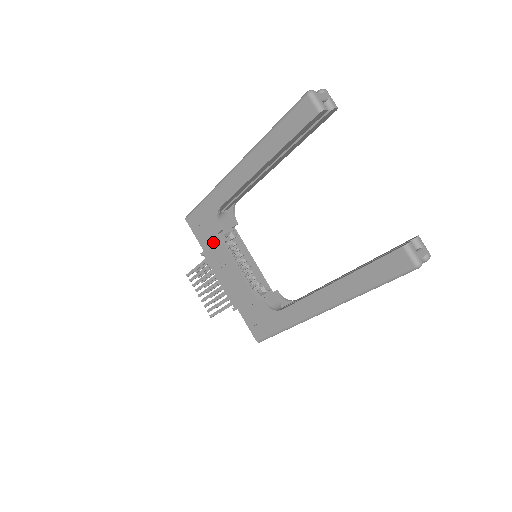
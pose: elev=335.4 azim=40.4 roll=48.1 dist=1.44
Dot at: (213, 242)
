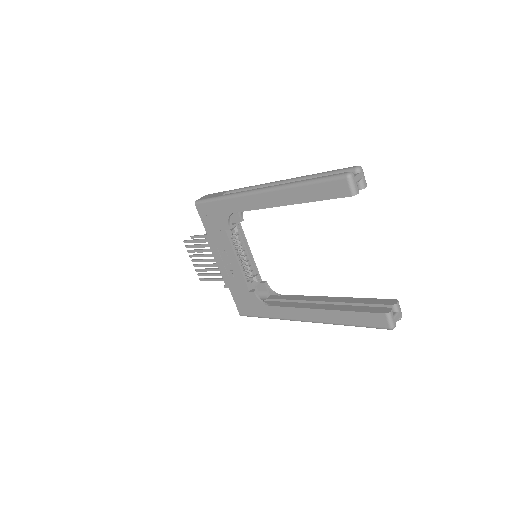
Dot at: (219, 233)
